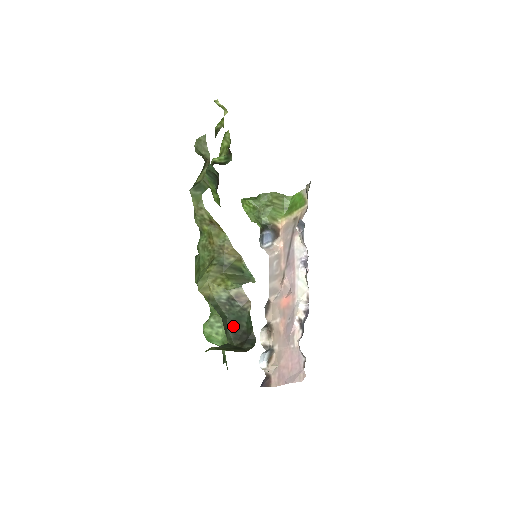
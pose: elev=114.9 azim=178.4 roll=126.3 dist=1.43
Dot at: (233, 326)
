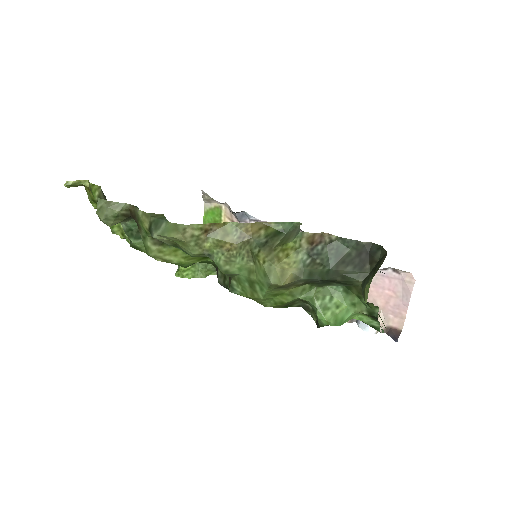
Dot at: (344, 266)
